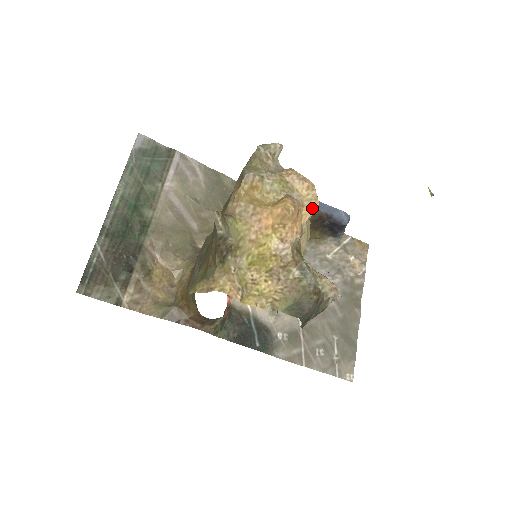
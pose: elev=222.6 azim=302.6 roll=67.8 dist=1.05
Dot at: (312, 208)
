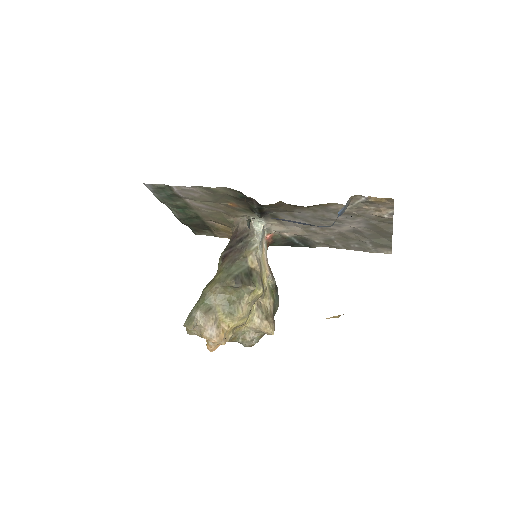
Dot at: occluded
